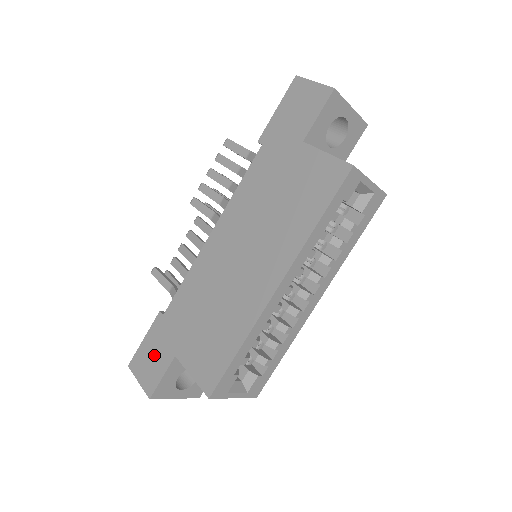
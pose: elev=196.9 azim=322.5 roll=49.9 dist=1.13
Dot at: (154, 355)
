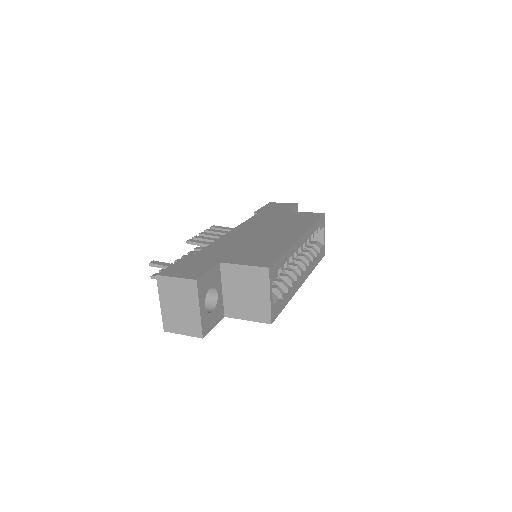
Dot at: (193, 266)
